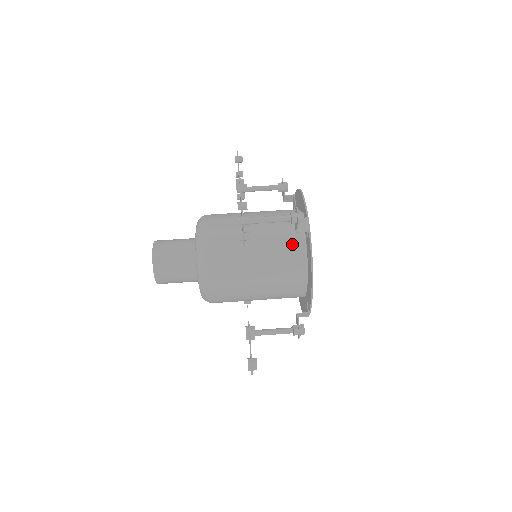
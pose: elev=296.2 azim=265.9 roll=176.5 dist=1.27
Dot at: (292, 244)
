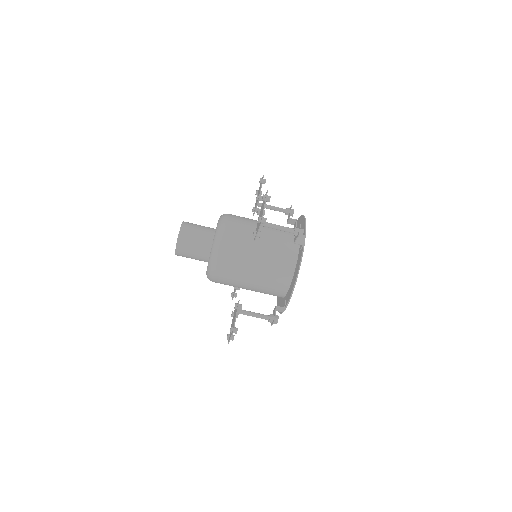
Dot at: (274, 295)
